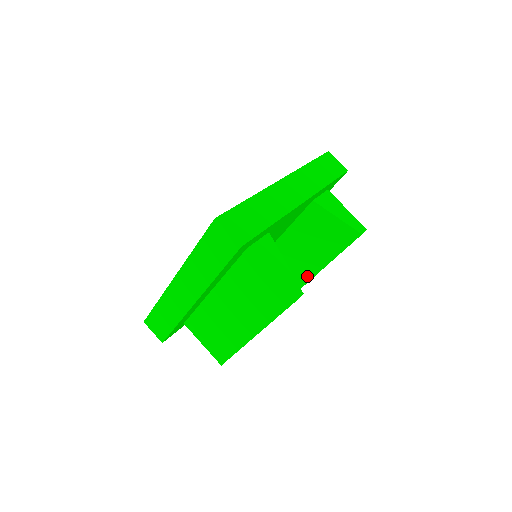
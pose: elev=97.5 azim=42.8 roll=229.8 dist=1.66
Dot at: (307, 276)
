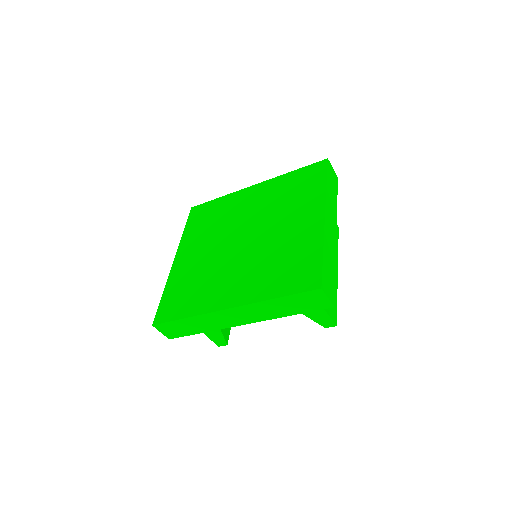
Dot at: occluded
